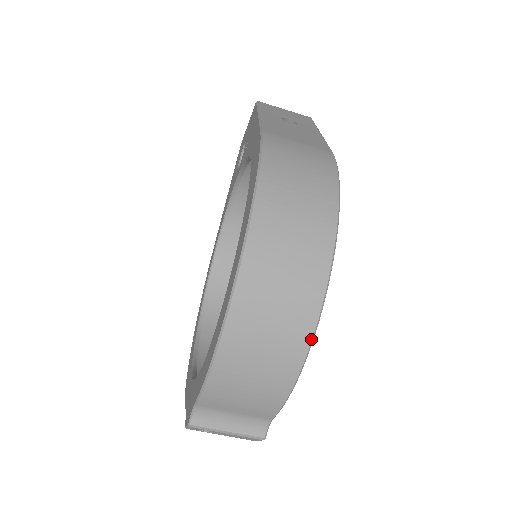
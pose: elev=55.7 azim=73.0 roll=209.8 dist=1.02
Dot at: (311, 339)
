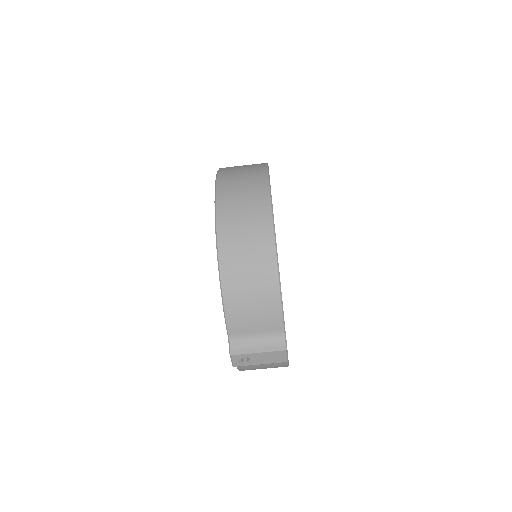
Dot at: (275, 250)
